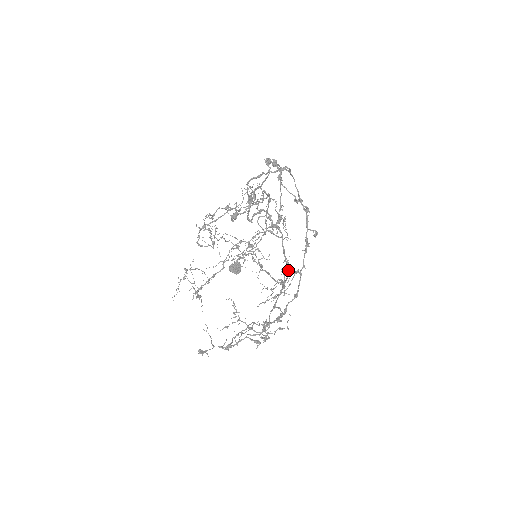
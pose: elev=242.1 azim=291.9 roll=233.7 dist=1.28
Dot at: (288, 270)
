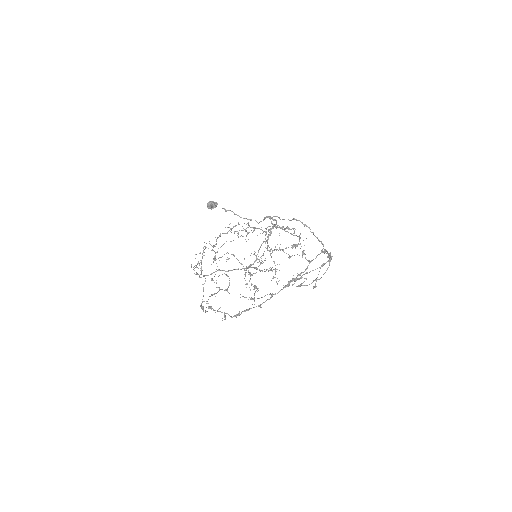
Dot at: (253, 264)
